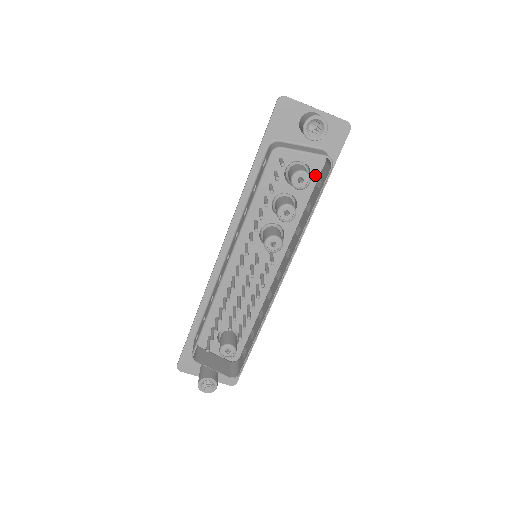
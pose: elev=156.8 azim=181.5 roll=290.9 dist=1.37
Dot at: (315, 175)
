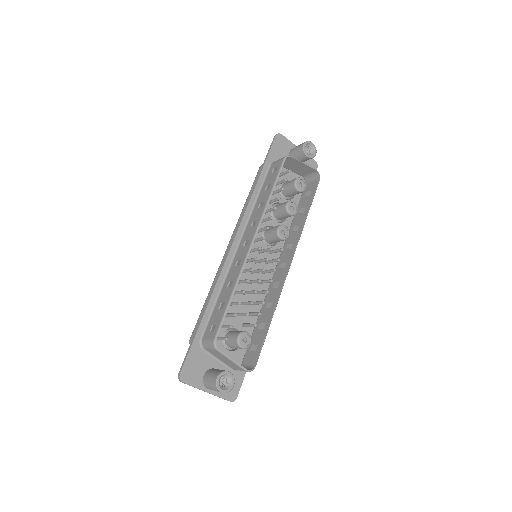
Dot at: (298, 194)
